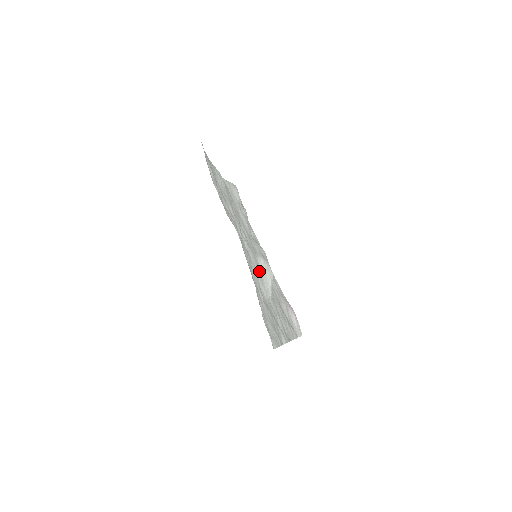
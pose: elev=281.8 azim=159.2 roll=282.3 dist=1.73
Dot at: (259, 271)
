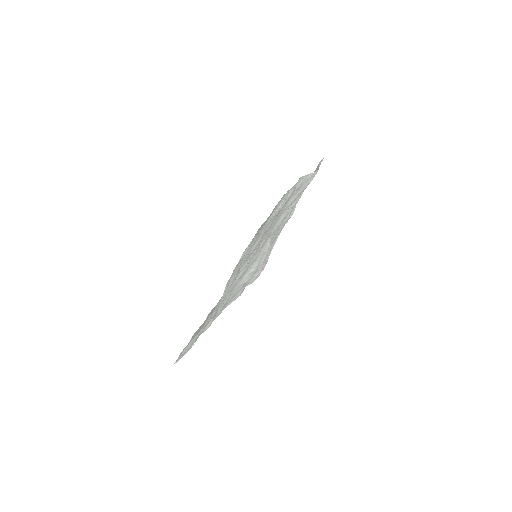
Dot at: (237, 282)
